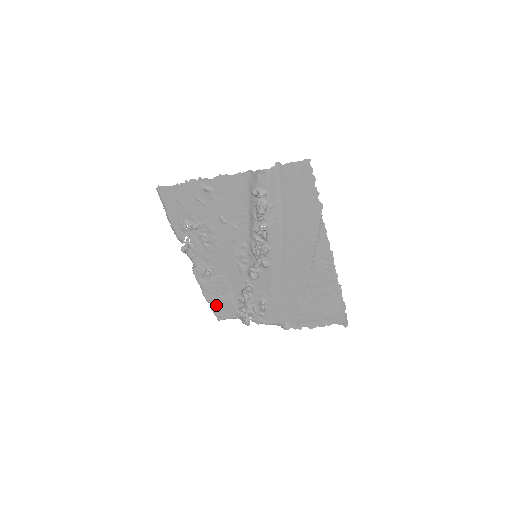
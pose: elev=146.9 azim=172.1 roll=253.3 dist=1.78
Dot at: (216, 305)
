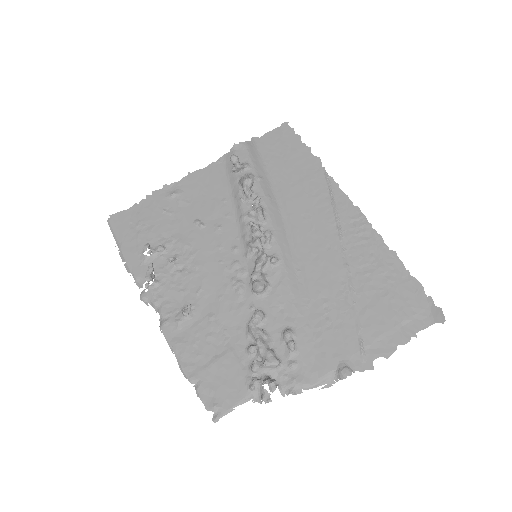
Dot at: (207, 383)
